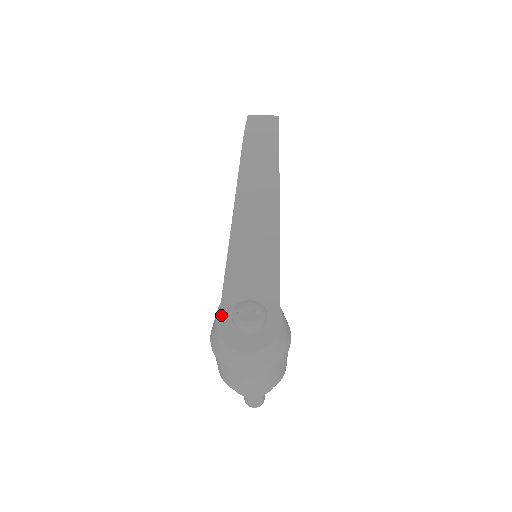
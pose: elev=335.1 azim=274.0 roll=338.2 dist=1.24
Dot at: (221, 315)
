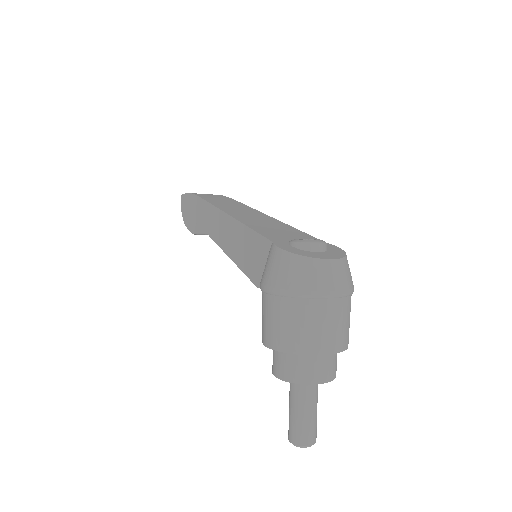
Dot at: (282, 246)
